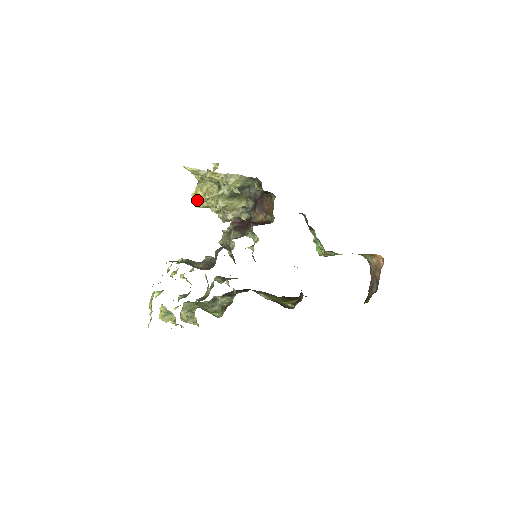
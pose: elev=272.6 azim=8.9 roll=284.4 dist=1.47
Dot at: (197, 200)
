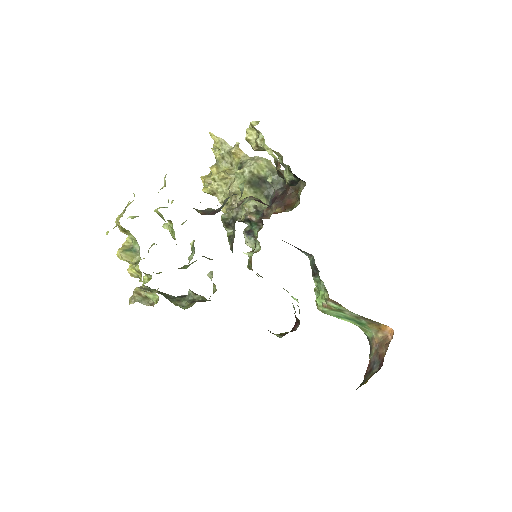
Dot at: (205, 183)
